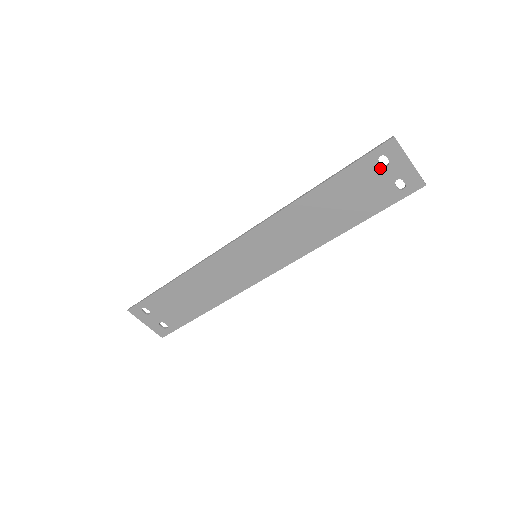
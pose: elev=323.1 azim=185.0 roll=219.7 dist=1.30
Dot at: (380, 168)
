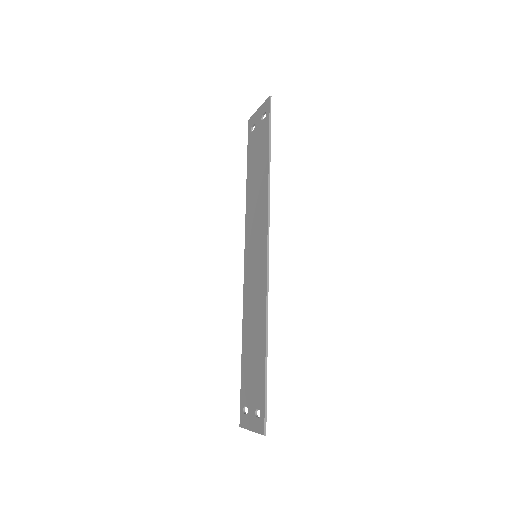
Dot at: (254, 131)
